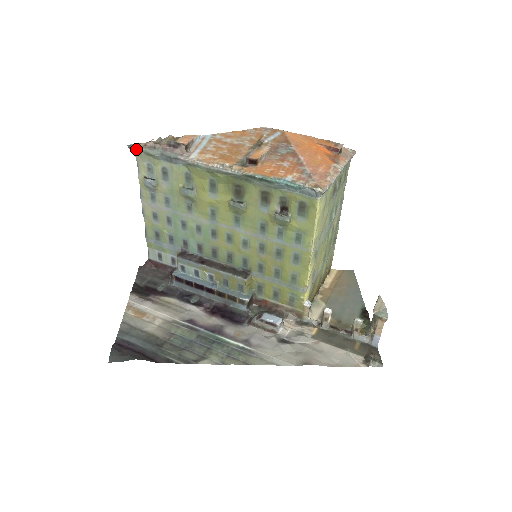
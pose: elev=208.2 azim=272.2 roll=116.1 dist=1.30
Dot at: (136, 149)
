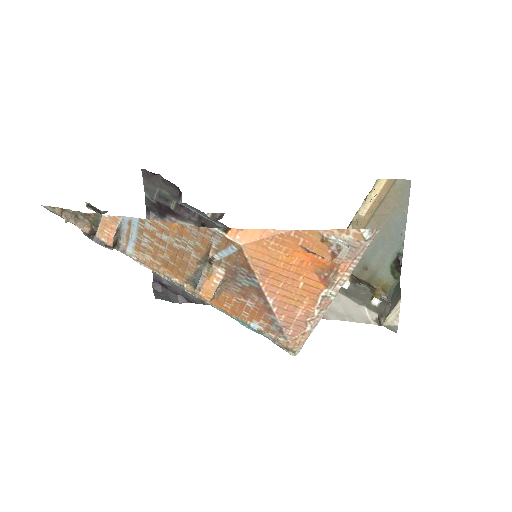
Dot at: (54, 212)
